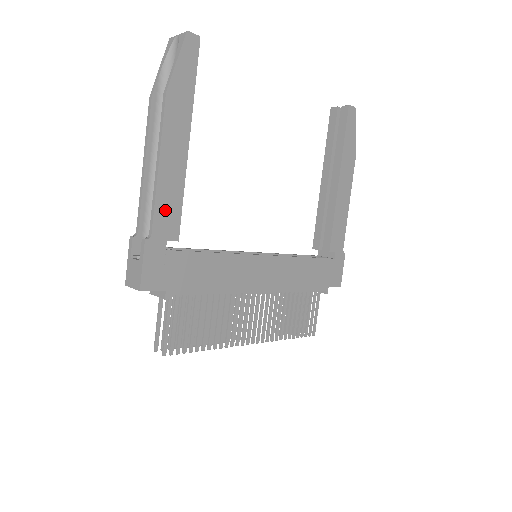
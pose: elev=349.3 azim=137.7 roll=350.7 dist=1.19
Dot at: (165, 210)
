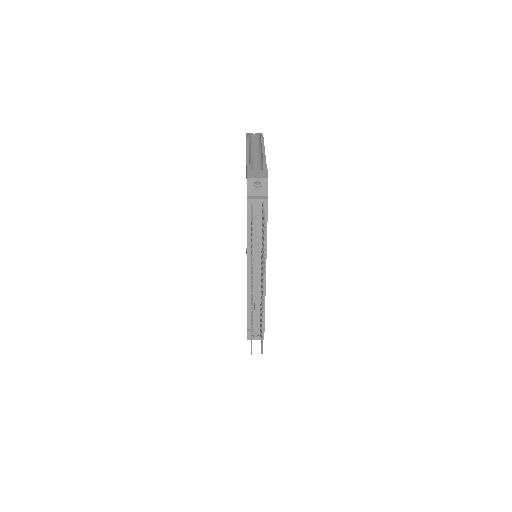
Dot at: occluded
